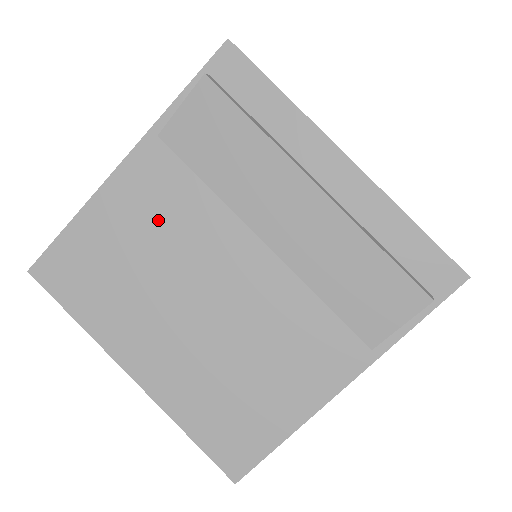
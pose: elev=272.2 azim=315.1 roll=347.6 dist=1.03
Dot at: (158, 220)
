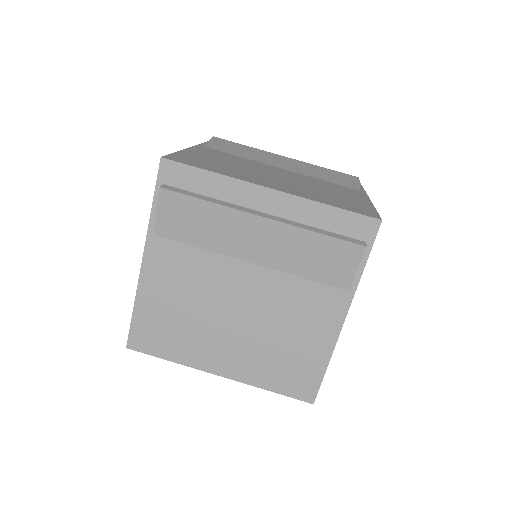
Dot at: (183, 281)
